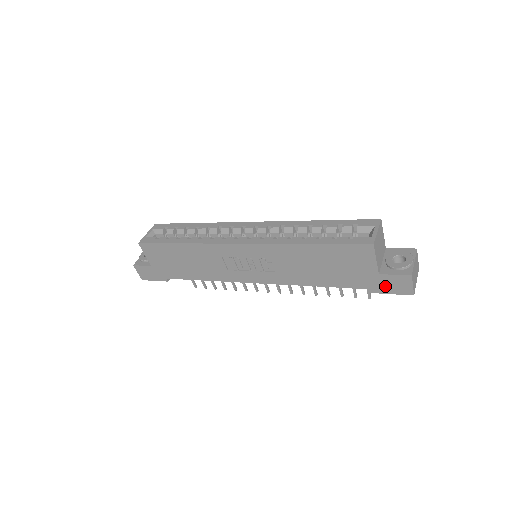
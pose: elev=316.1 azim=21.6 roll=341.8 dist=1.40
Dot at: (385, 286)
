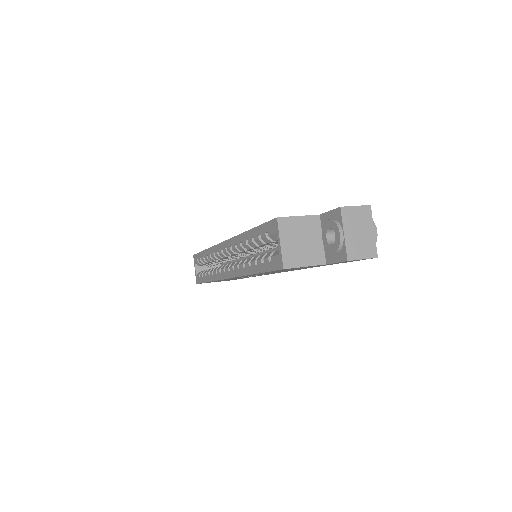
Dot at: occluded
